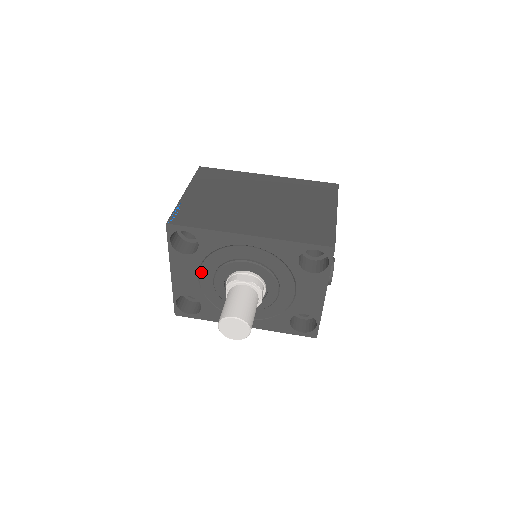
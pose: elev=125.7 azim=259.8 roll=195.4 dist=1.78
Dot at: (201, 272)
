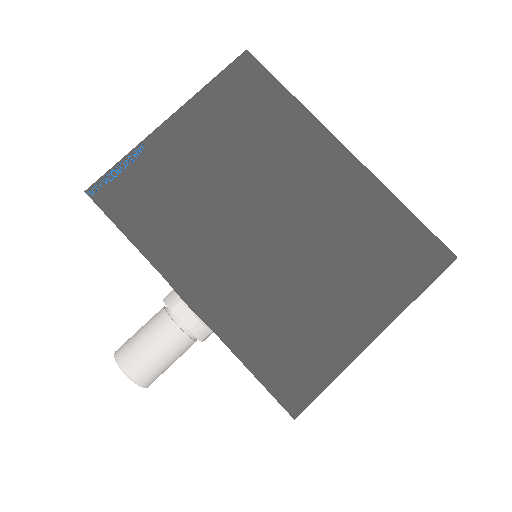
Dot at: occluded
